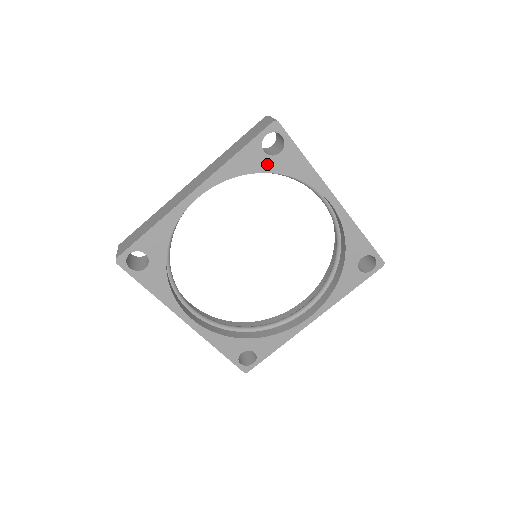
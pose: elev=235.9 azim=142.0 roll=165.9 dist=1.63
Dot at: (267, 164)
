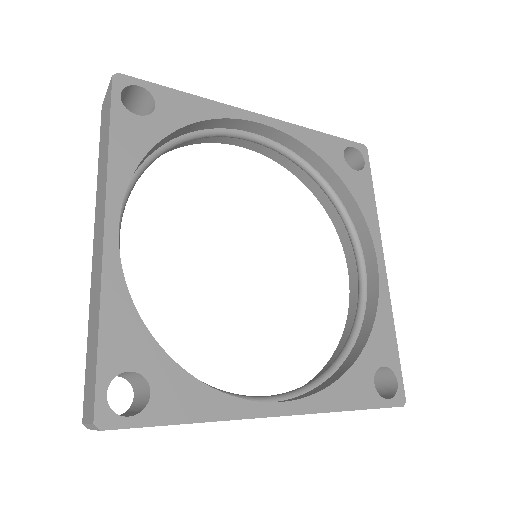
Dot at: (340, 167)
